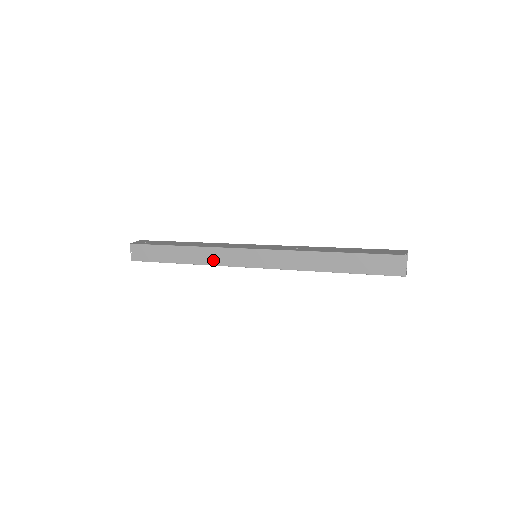
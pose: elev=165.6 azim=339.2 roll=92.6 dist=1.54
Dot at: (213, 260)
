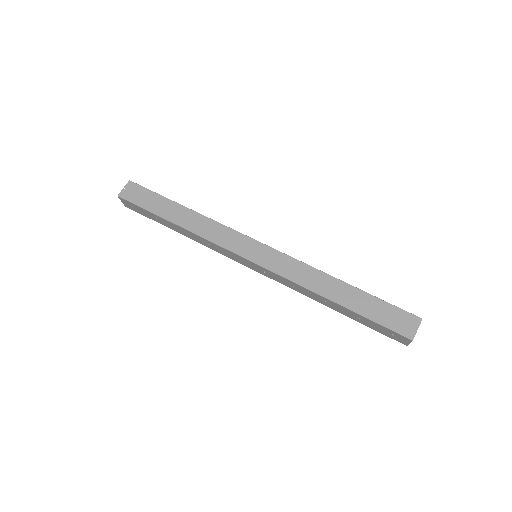
Dot at: (210, 234)
